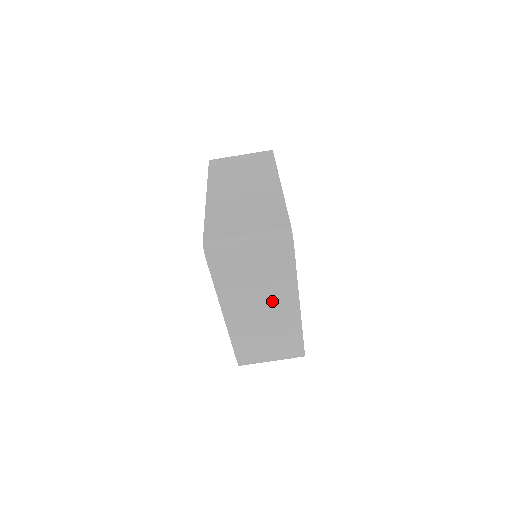
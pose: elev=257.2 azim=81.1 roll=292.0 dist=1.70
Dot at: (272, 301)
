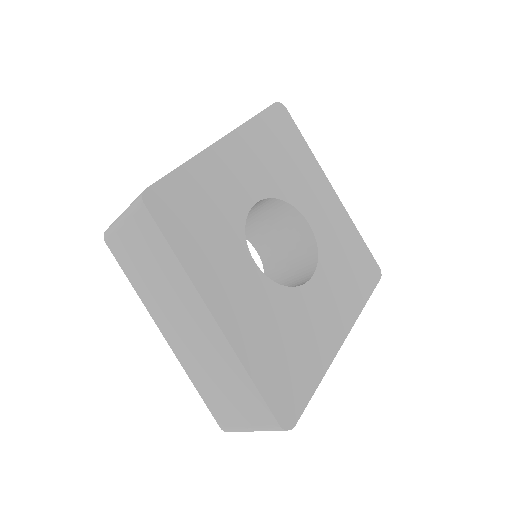
Dot at: occluded
